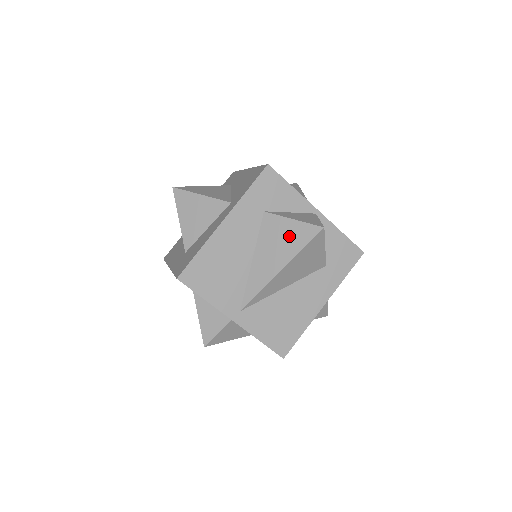
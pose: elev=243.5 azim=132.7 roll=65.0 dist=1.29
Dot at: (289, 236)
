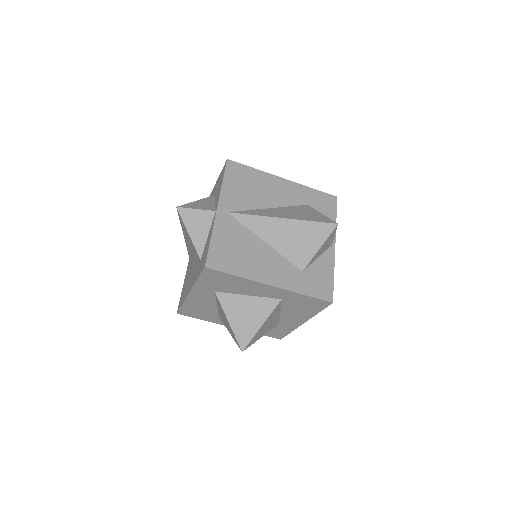
Dot at: (310, 215)
